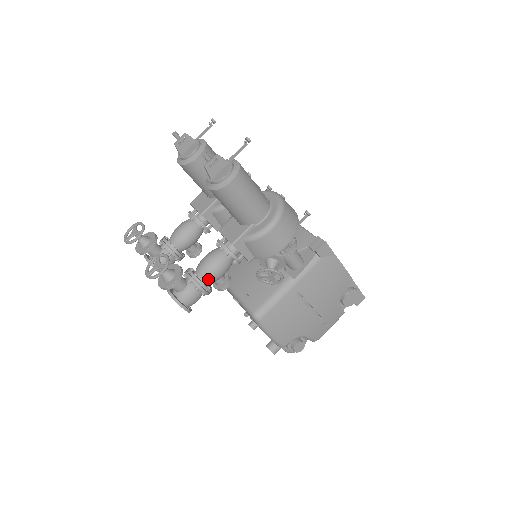
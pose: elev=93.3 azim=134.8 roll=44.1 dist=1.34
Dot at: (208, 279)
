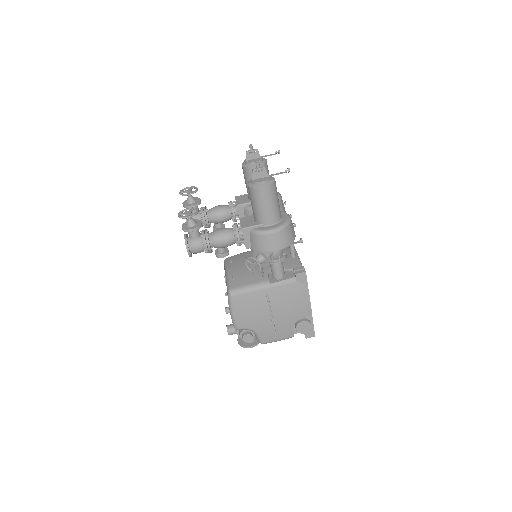
Dot at: (214, 242)
